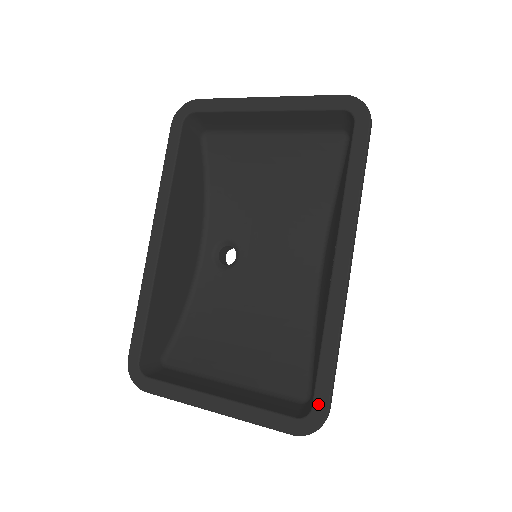
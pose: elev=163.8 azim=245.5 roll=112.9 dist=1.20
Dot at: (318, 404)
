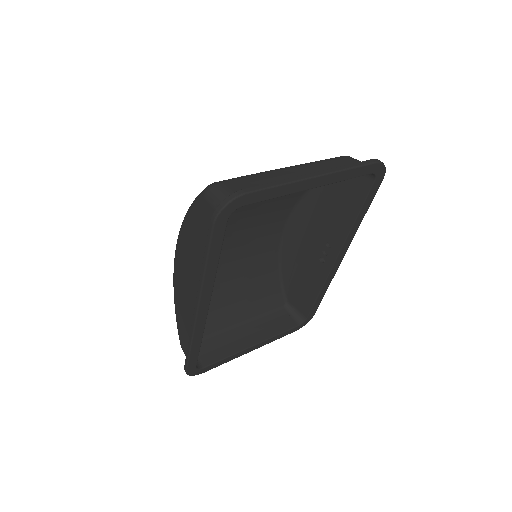
Dot at: (311, 316)
